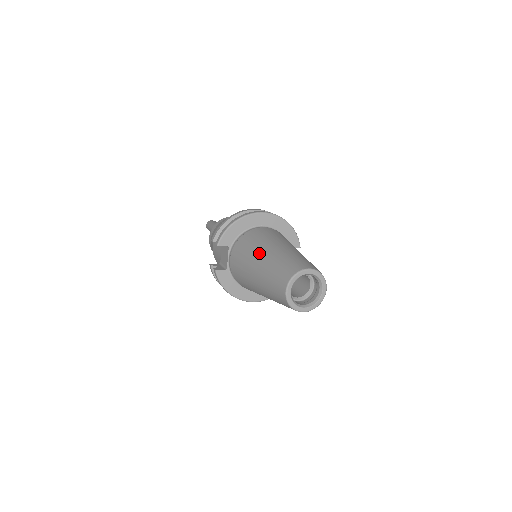
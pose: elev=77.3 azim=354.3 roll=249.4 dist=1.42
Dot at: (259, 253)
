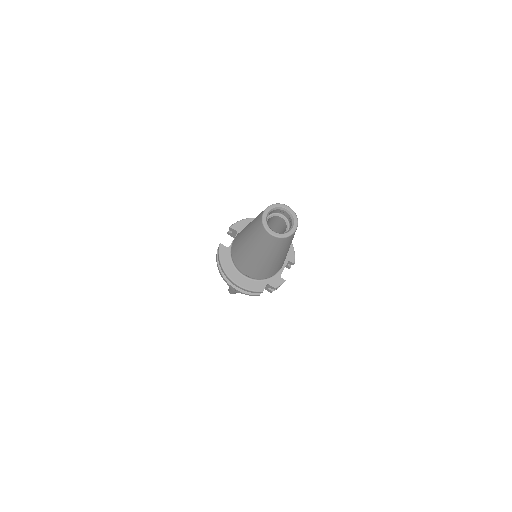
Dot at: occluded
